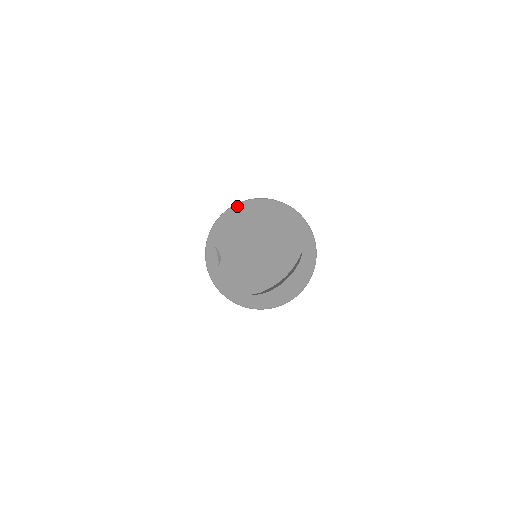
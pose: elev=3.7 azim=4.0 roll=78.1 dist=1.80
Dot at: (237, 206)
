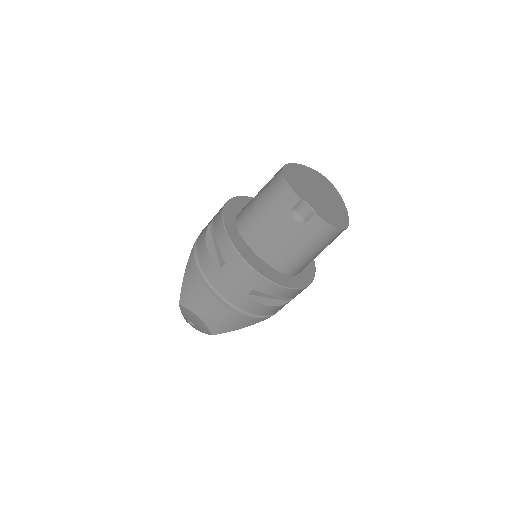
Dot at: (284, 165)
